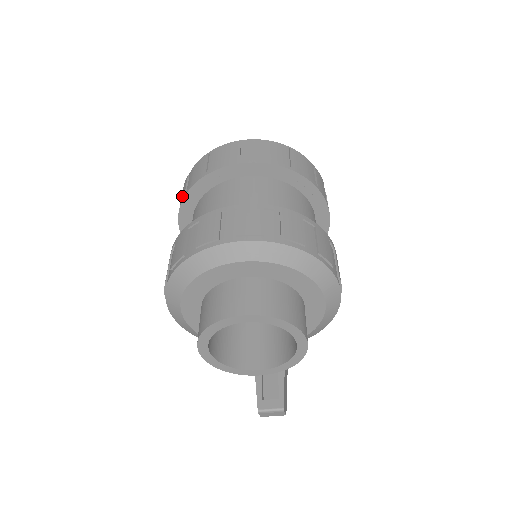
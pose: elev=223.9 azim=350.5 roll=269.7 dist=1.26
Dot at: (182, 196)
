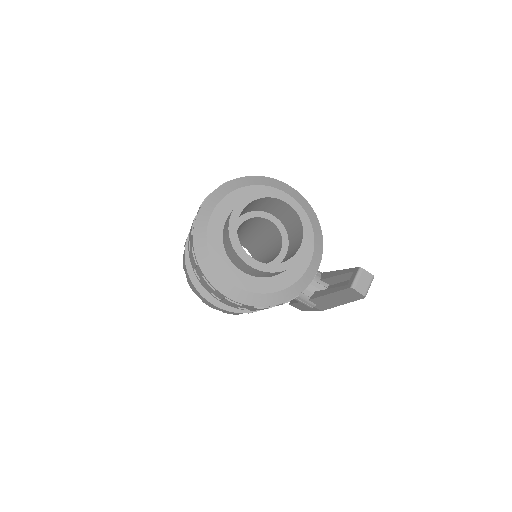
Dot at: (190, 283)
